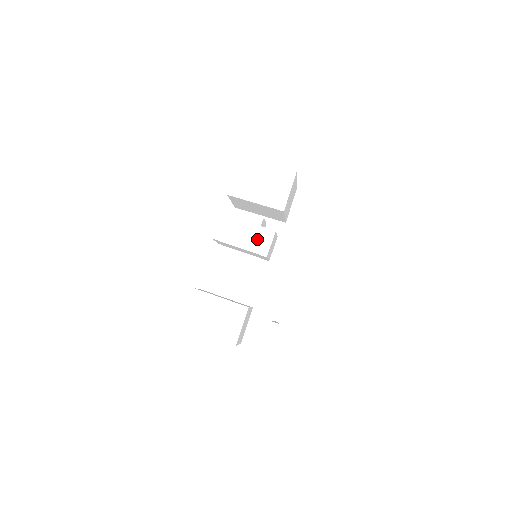
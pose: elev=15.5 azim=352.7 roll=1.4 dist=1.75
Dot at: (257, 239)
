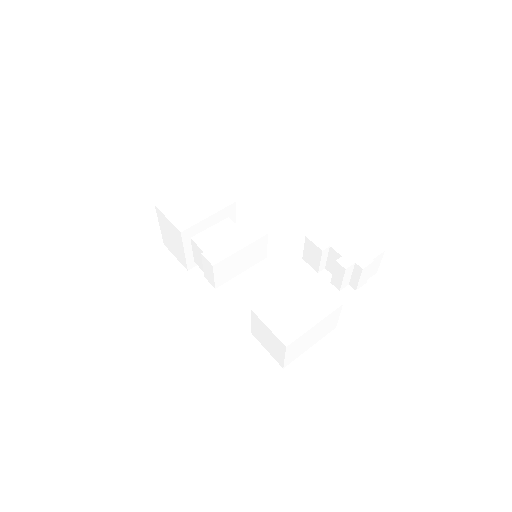
Dot at: (244, 232)
